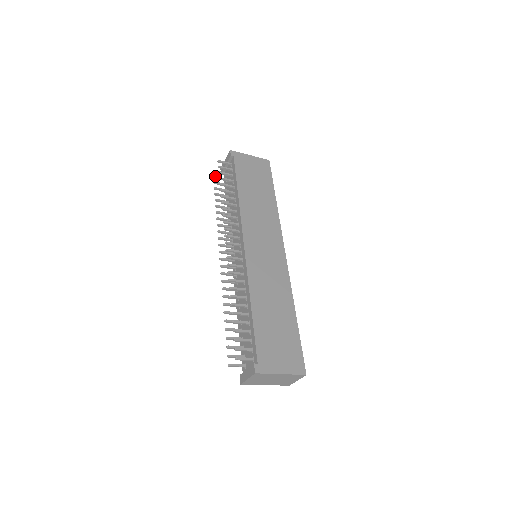
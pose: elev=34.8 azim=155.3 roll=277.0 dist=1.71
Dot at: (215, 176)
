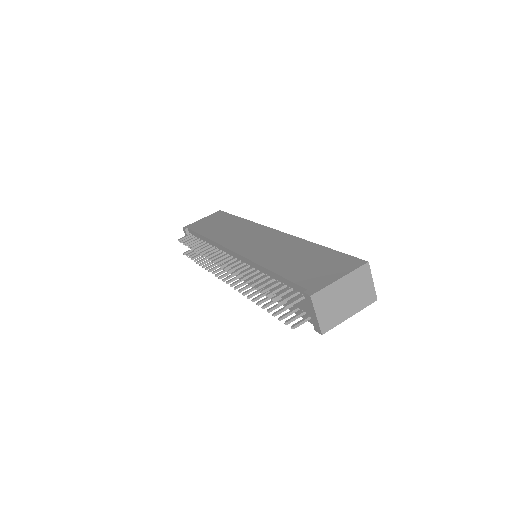
Dot at: (187, 254)
